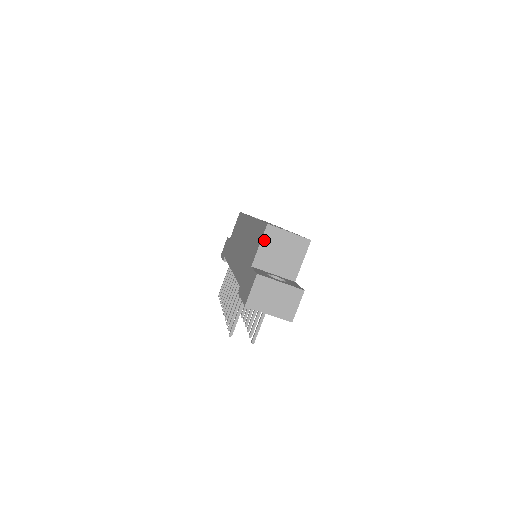
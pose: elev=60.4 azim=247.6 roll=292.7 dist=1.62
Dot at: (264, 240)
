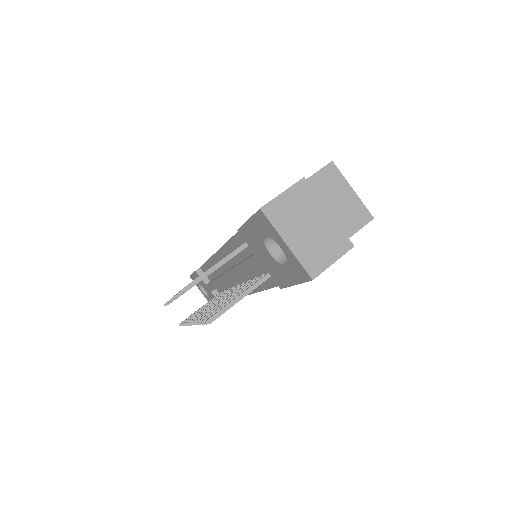
Dot at: (317, 176)
